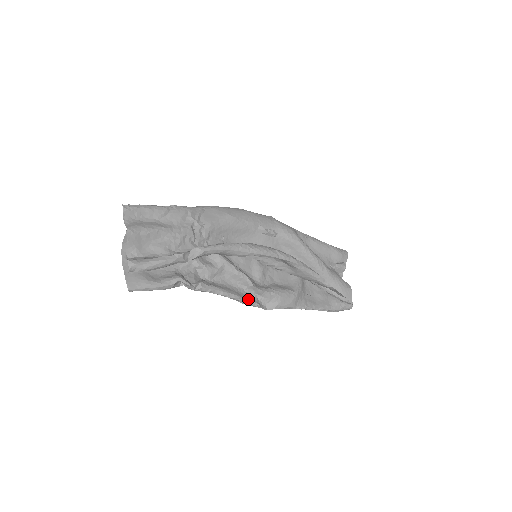
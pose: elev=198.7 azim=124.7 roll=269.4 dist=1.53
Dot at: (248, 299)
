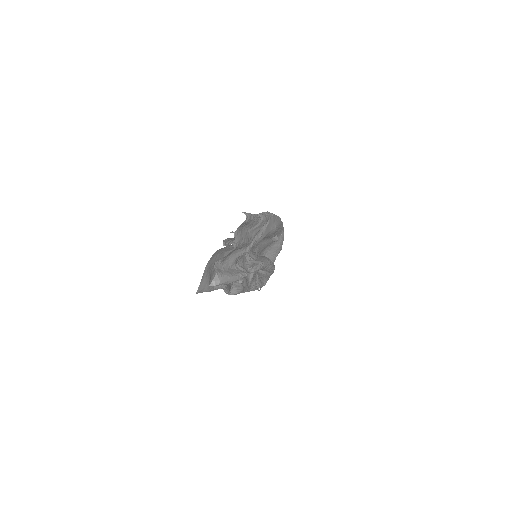
Dot at: occluded
